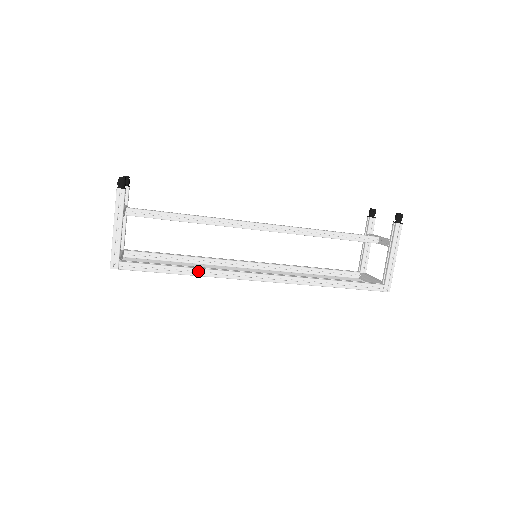
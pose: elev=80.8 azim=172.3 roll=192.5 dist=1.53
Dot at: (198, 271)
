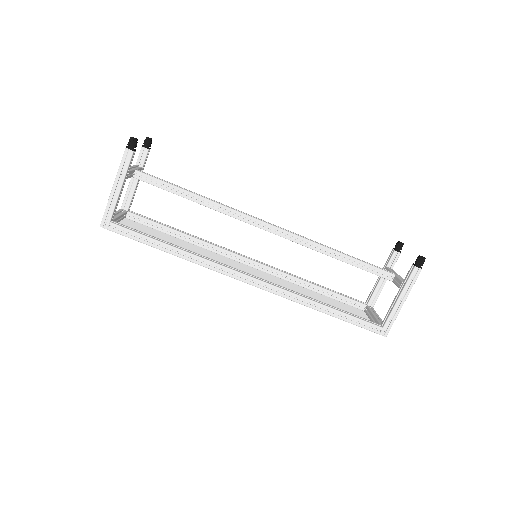
Dot at: (187, 254)
